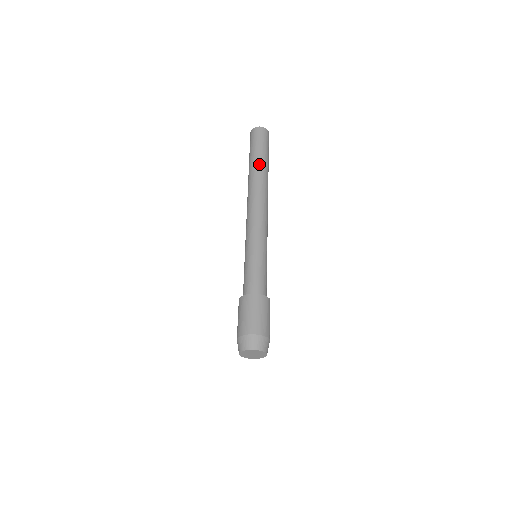
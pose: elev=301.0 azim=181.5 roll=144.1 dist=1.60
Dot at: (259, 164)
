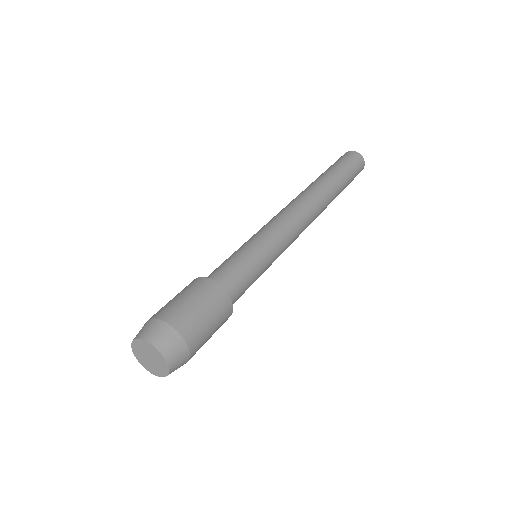
Dot at: (322, 175)
